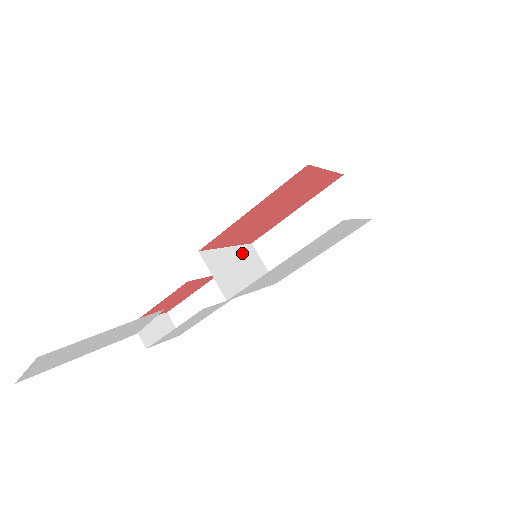
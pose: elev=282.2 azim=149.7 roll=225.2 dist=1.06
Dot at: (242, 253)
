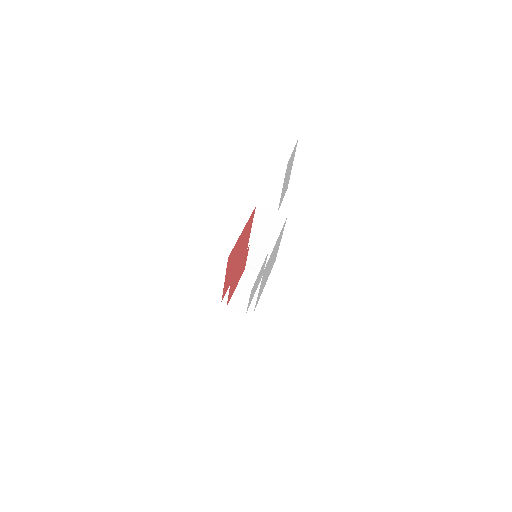
Dot at: occluded
